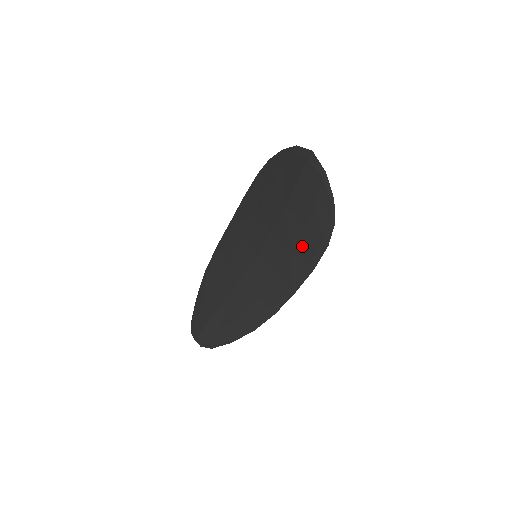
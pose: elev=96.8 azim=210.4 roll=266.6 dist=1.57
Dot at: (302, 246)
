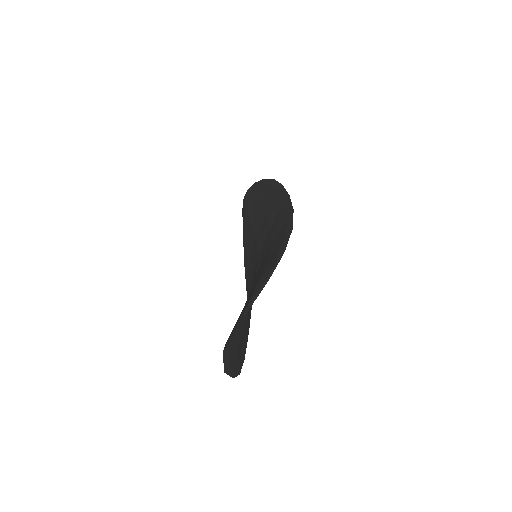
Dot at: occluded
